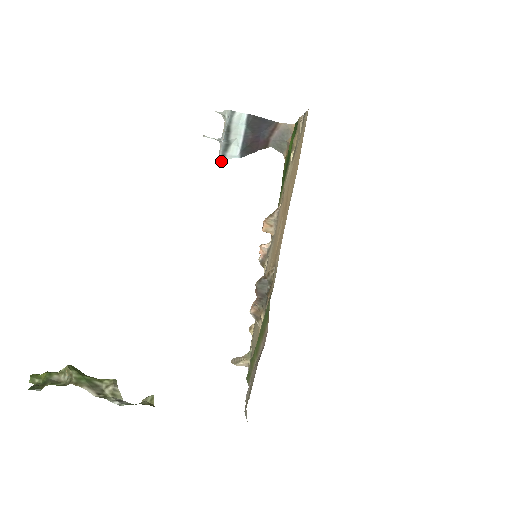
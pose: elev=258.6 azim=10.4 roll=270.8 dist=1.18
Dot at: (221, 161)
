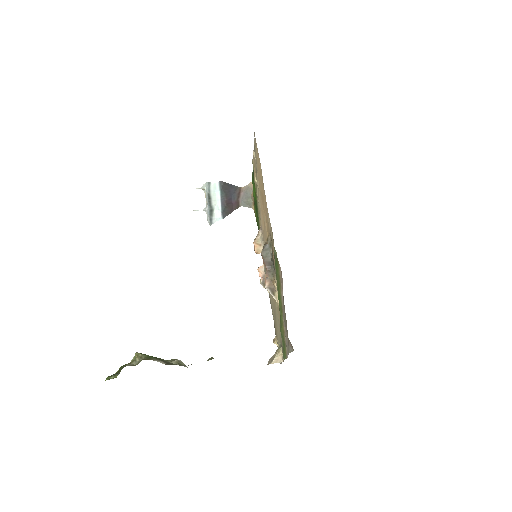
Dot at: (210, 225)
